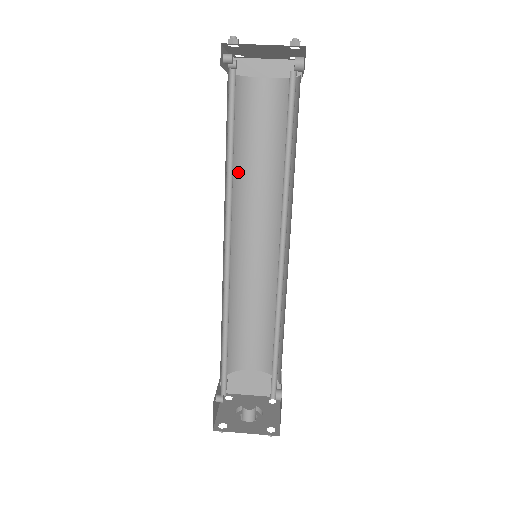
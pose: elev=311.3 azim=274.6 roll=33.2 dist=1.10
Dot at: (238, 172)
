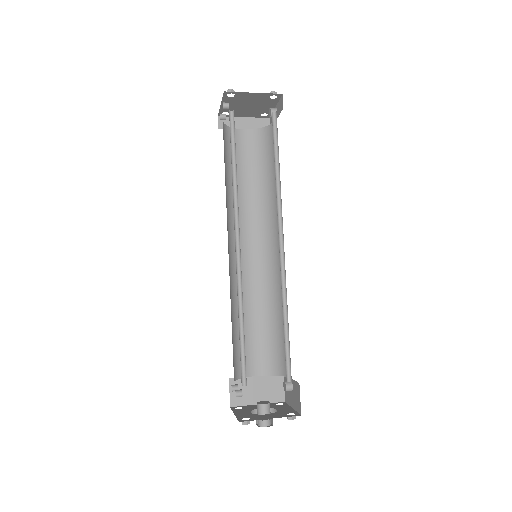
Dot at: (231, 196)
